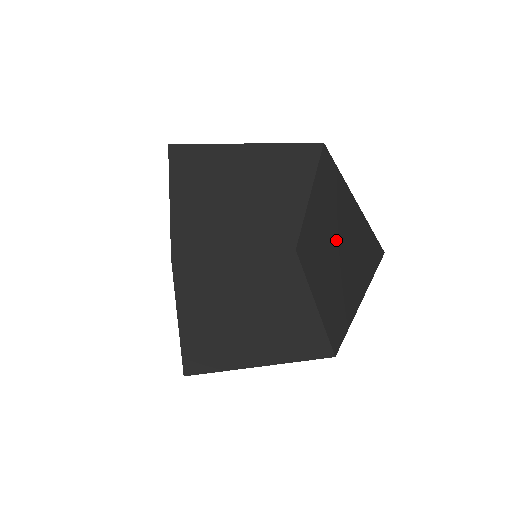
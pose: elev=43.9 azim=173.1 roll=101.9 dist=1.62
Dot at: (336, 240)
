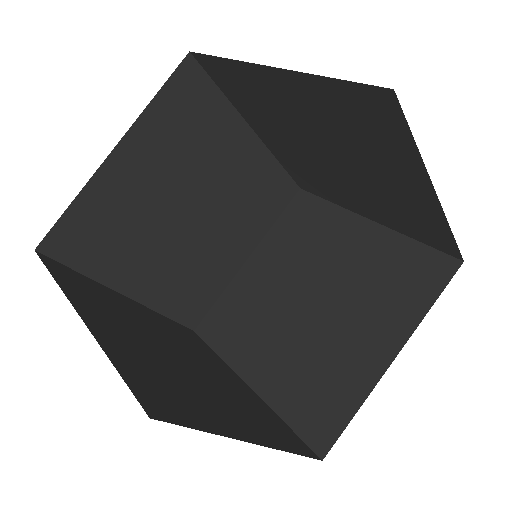
Dot at: occluded
